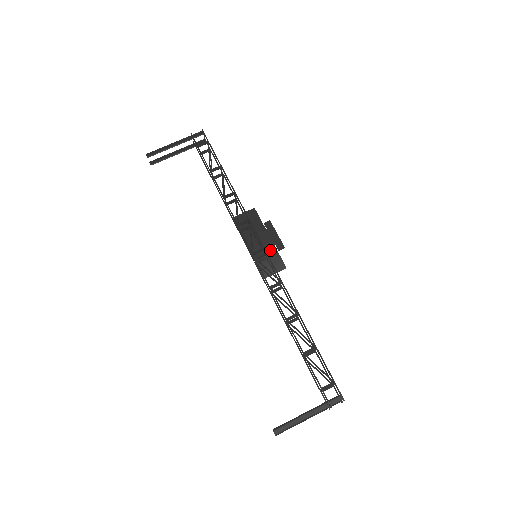
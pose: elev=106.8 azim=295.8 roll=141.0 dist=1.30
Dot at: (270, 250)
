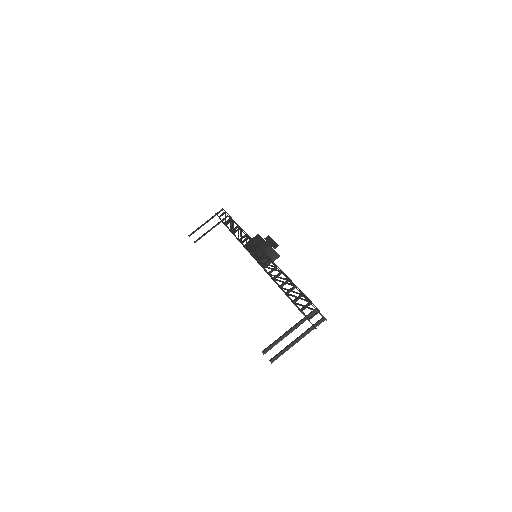
Dot at: (268, 251)
